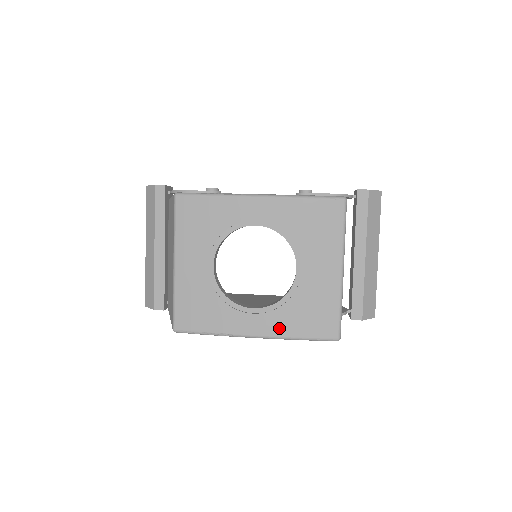
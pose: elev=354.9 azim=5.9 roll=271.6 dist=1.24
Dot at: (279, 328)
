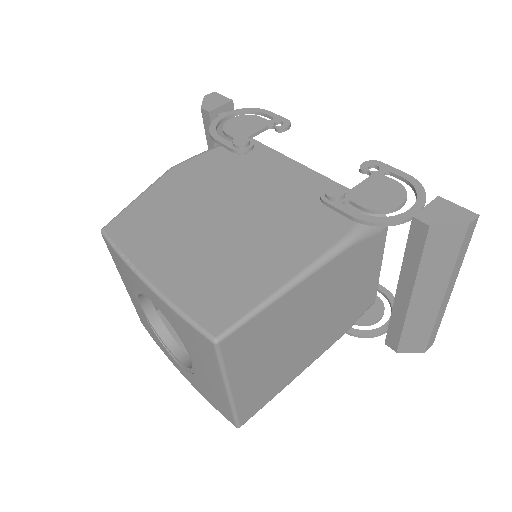
Dot at: (193, 383)
